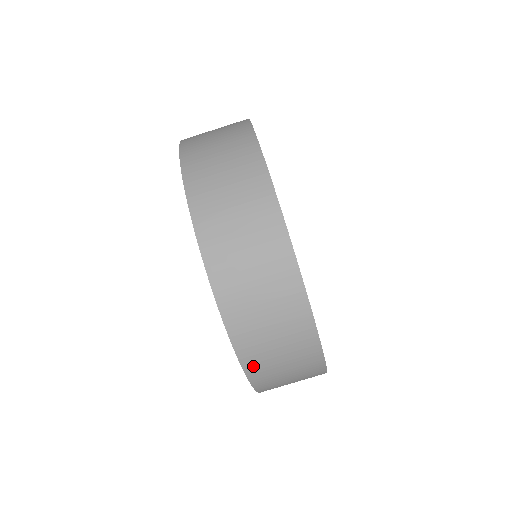
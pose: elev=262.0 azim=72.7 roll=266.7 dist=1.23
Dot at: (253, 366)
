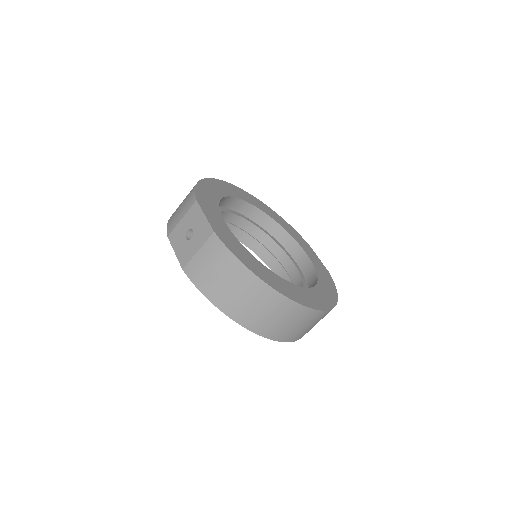
Dot at: occluded
